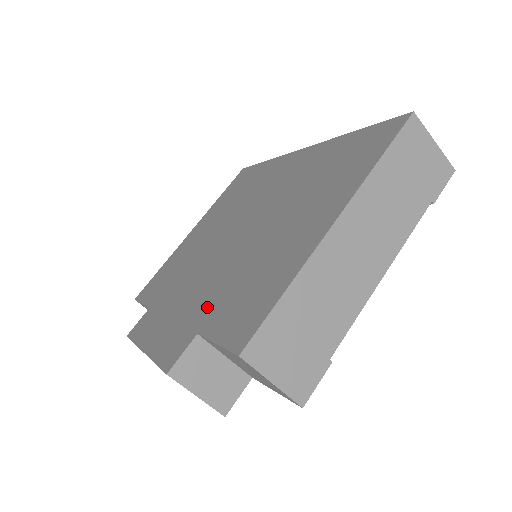
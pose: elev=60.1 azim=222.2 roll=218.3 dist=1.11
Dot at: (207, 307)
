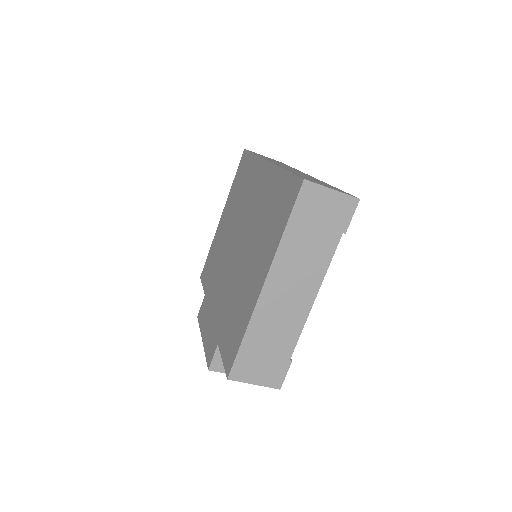
Dot at: (221, 322)
